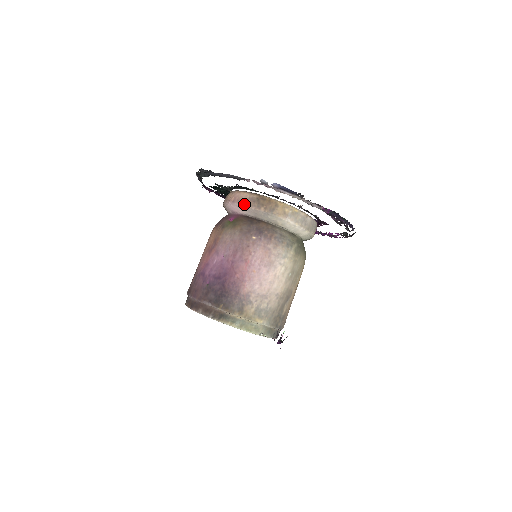
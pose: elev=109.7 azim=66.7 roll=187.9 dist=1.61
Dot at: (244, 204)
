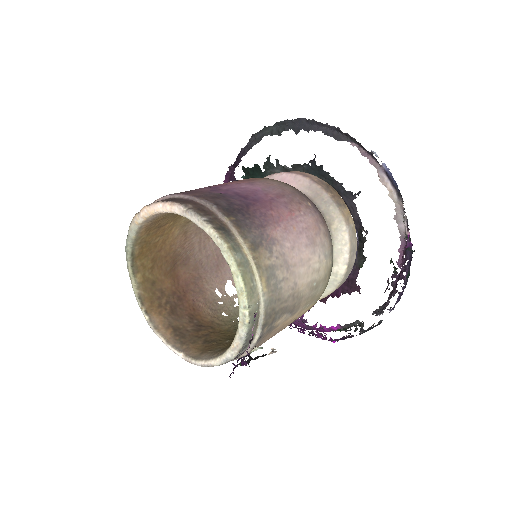
Dot at: (309, 178)
